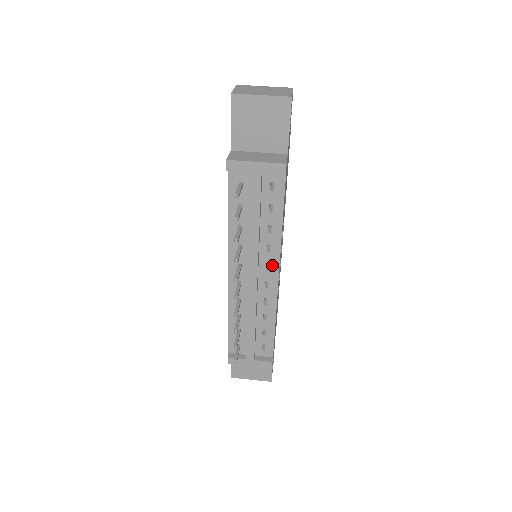
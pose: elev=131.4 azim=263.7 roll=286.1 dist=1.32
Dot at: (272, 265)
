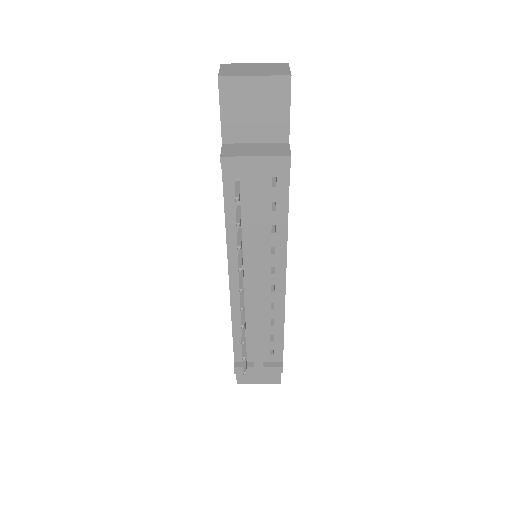
Dot at: (278, 267)
